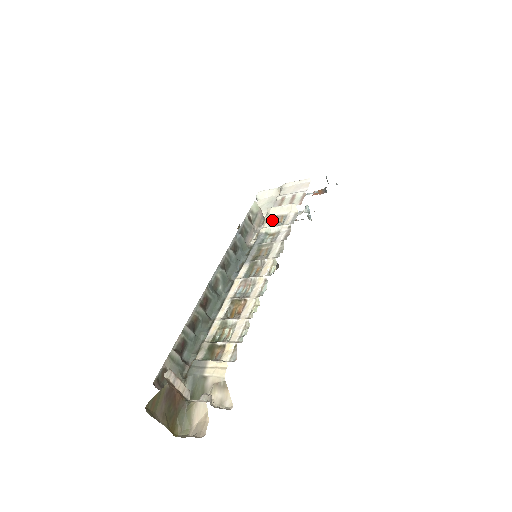
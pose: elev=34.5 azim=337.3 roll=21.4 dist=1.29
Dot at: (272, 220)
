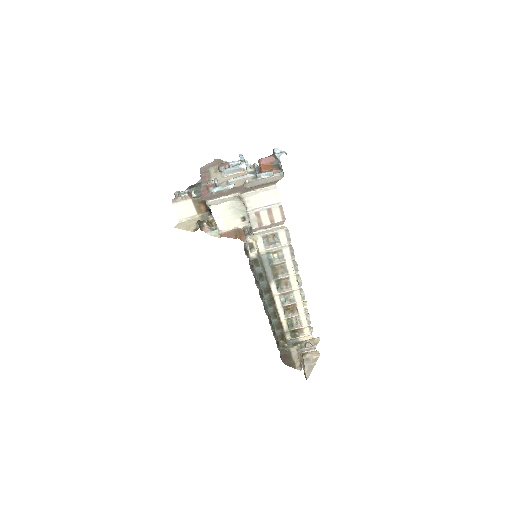
Dot at: (263, 239)
